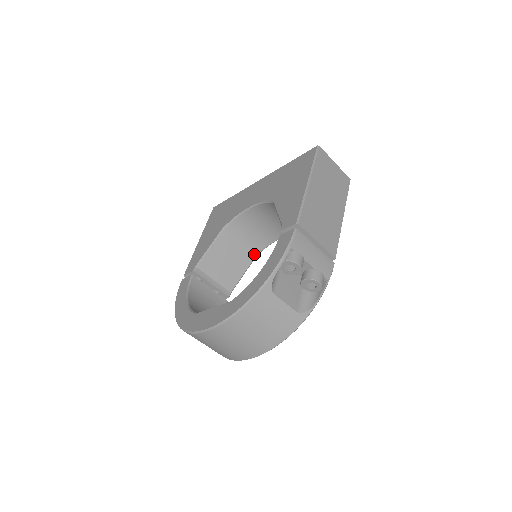
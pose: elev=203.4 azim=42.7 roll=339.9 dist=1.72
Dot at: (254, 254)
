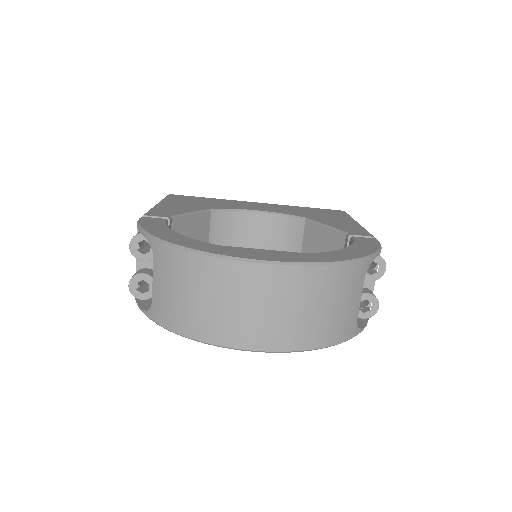
Dot at: occluded
